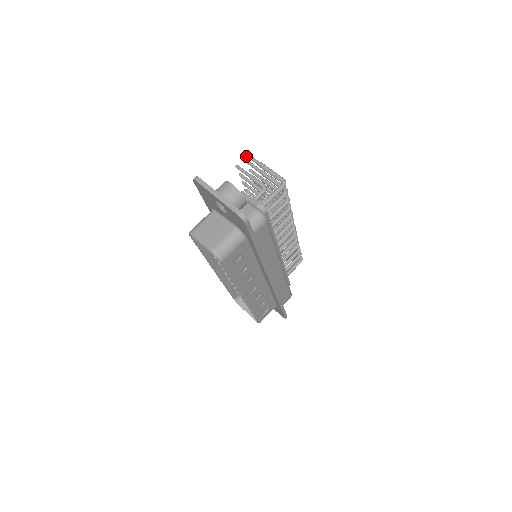
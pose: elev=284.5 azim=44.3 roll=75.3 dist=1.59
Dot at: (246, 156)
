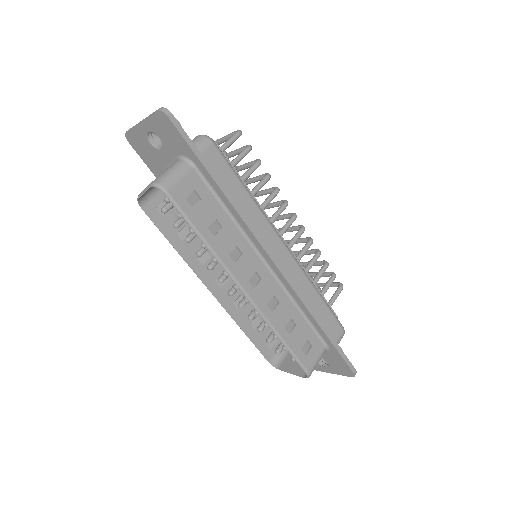
Dot at: occluded
